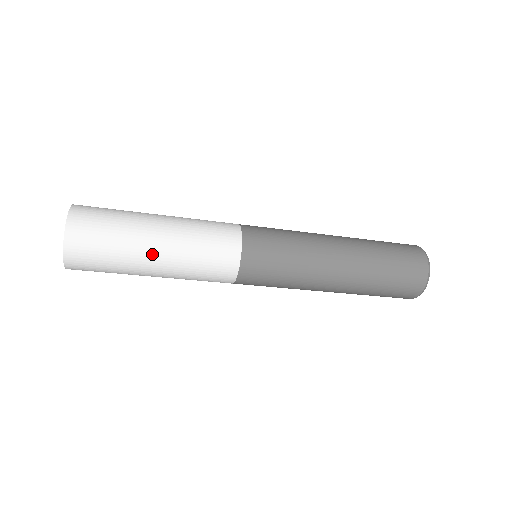
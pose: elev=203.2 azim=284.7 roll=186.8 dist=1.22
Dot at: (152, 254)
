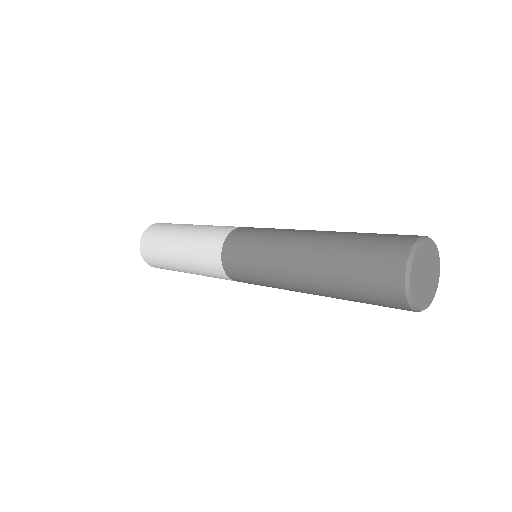
Dot at: (175, 244)
